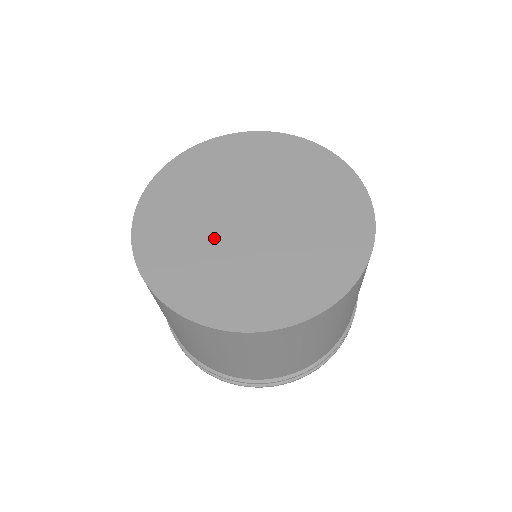
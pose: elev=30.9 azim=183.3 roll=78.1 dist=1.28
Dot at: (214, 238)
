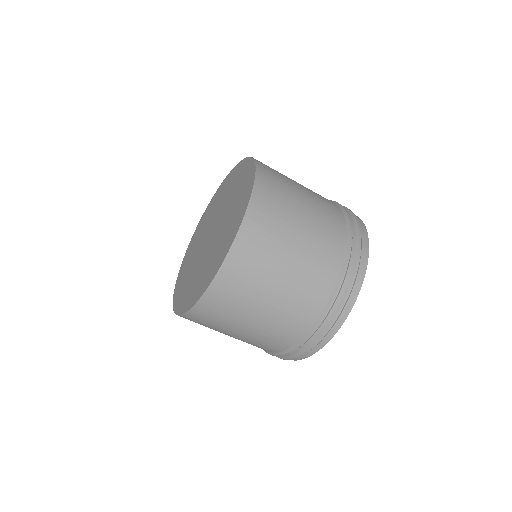
Dot at: (197, 256)
